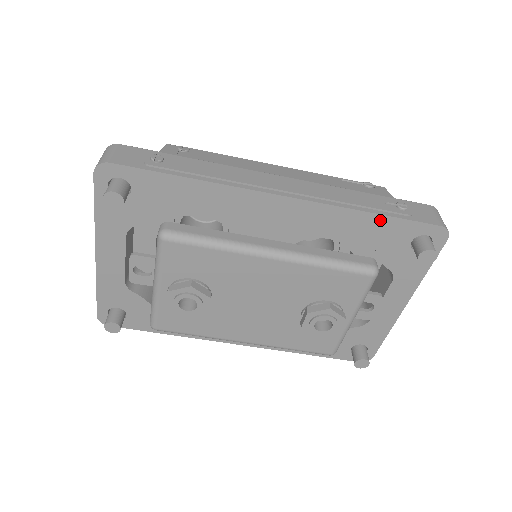
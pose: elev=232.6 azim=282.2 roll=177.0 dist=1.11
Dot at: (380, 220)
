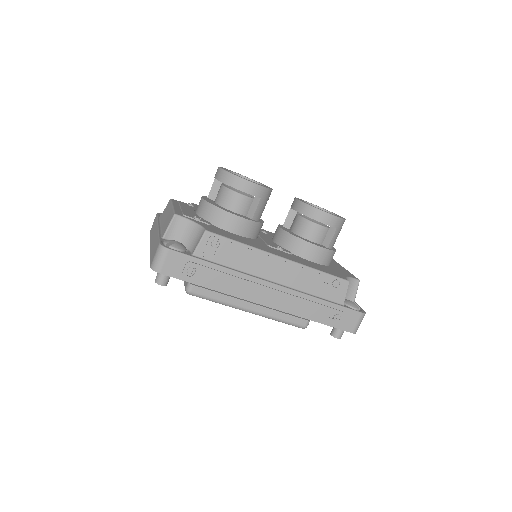
Dot at: (318, 321)
